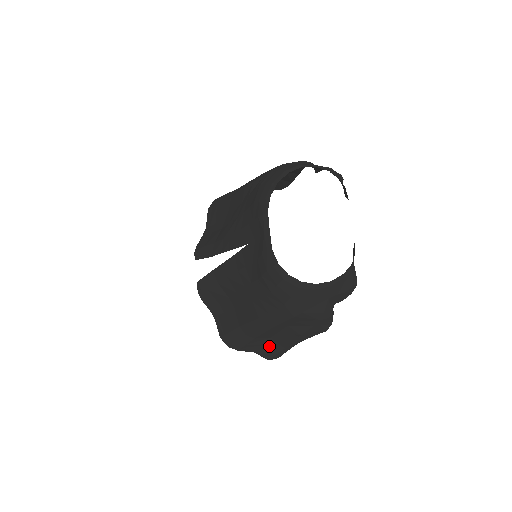
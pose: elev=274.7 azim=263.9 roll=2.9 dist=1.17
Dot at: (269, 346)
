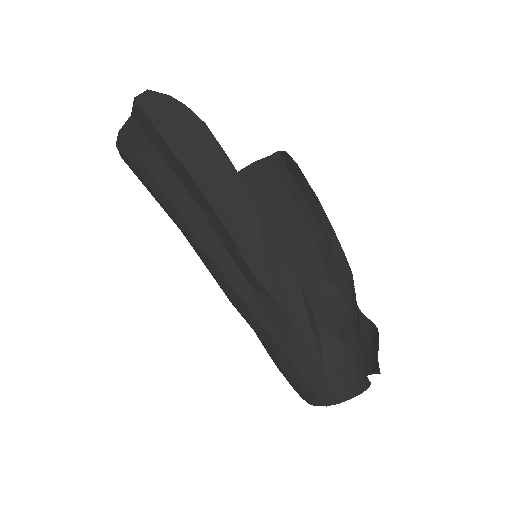
Dot at: (278, 194)
